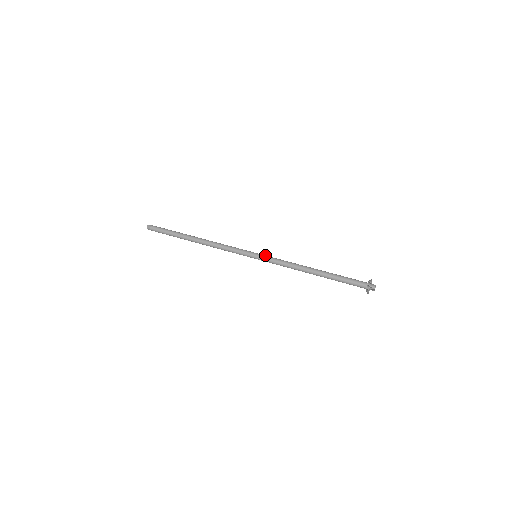
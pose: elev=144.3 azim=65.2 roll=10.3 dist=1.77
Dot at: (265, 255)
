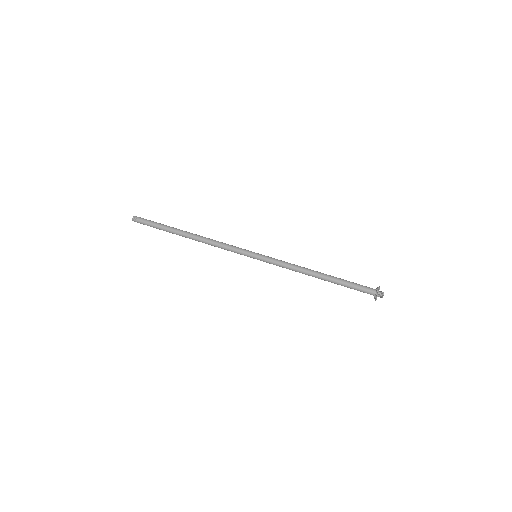
Dot at: (266, 256)
